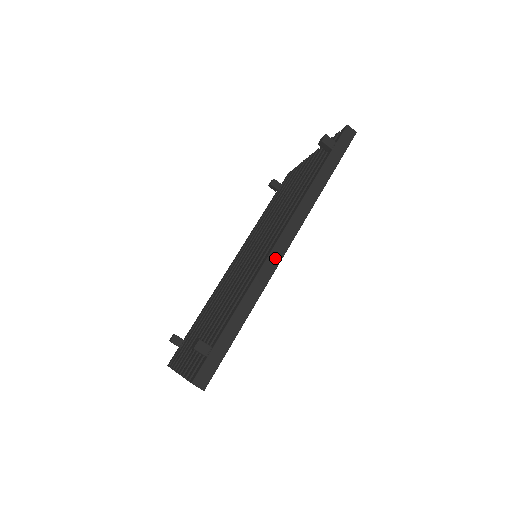
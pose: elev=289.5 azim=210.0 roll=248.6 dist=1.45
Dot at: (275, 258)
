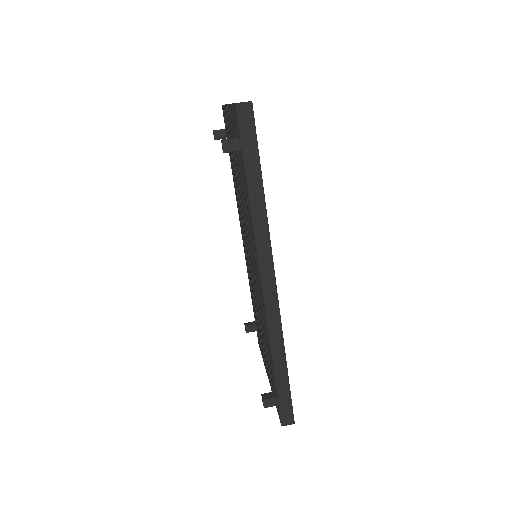
Dot at: (271, 301)
